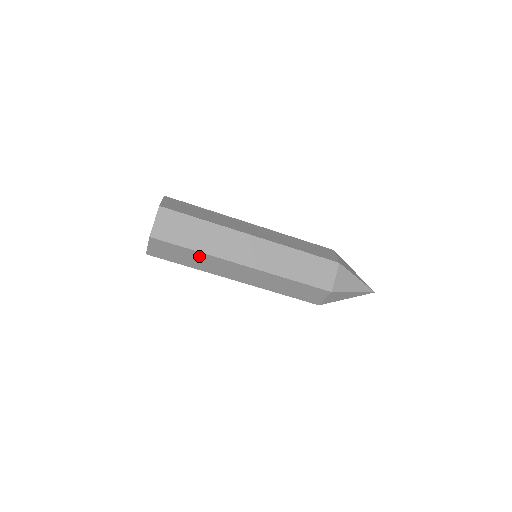
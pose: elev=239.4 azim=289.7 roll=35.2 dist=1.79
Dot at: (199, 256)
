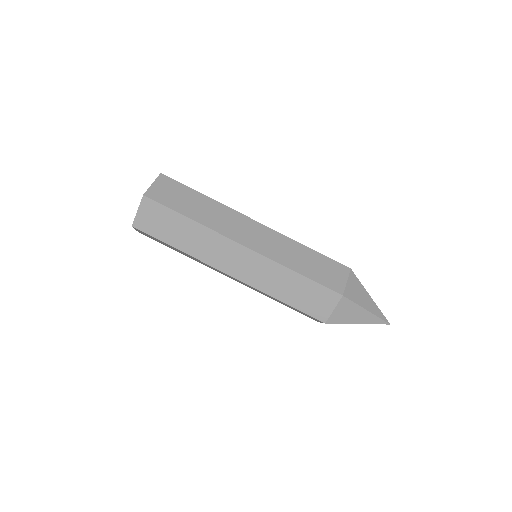
Dot at: (184, 253)
